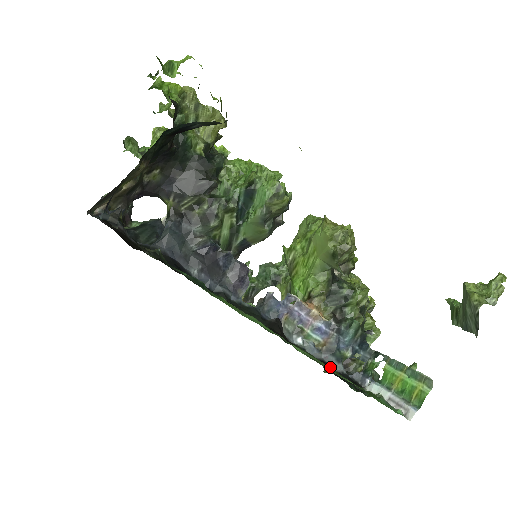
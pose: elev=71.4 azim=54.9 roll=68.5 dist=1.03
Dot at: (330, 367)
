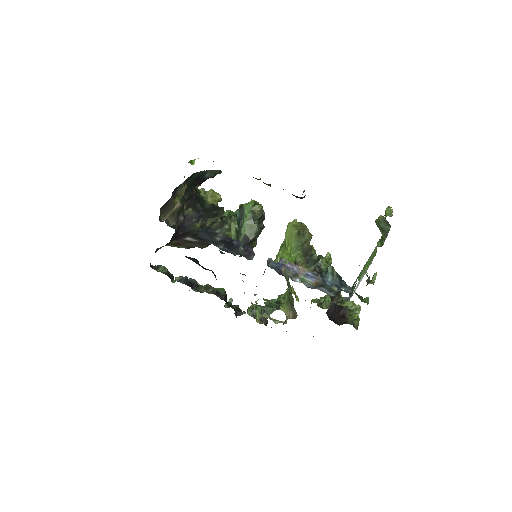
Dot at: (324, 290)
